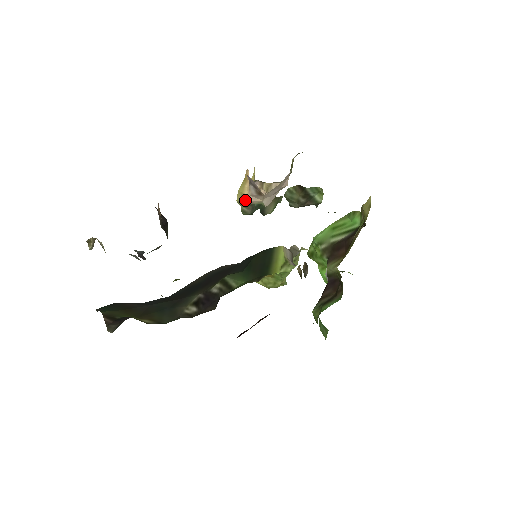
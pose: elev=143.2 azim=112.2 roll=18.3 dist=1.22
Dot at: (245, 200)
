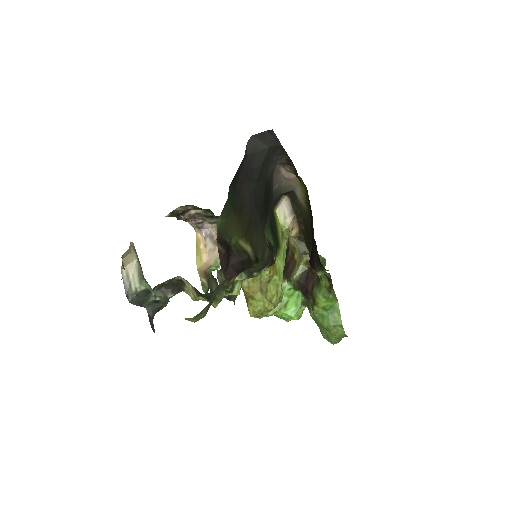
Dot at: (205, 261)
